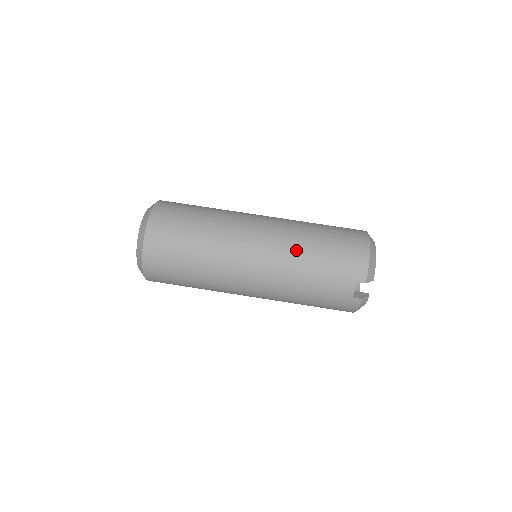
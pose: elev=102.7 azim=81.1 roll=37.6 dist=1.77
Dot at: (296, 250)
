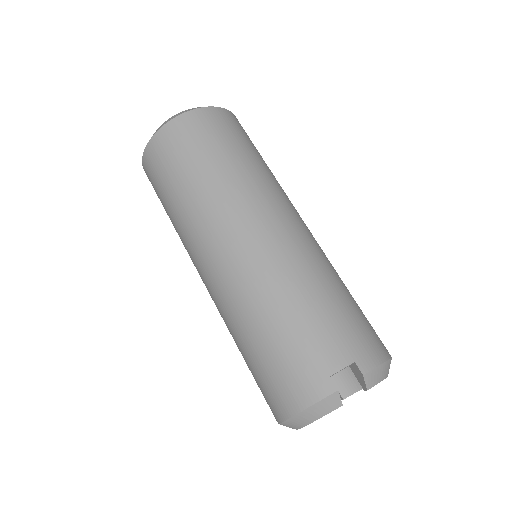
Dot at: (324, 266)
